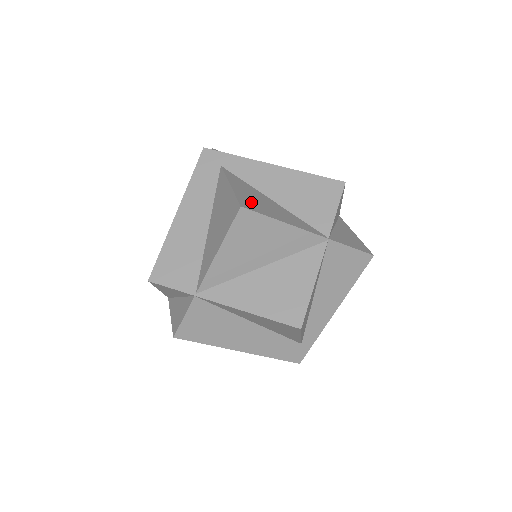
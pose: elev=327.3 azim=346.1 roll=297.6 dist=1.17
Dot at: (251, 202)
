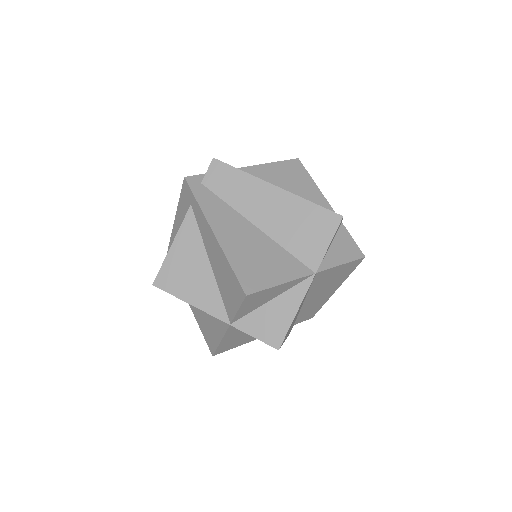
Dot at: (172, 274)
